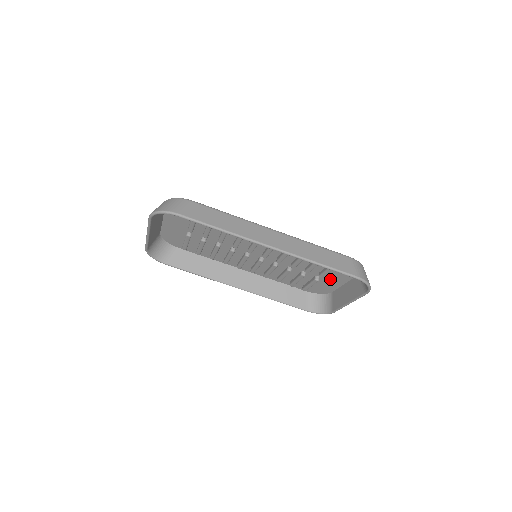
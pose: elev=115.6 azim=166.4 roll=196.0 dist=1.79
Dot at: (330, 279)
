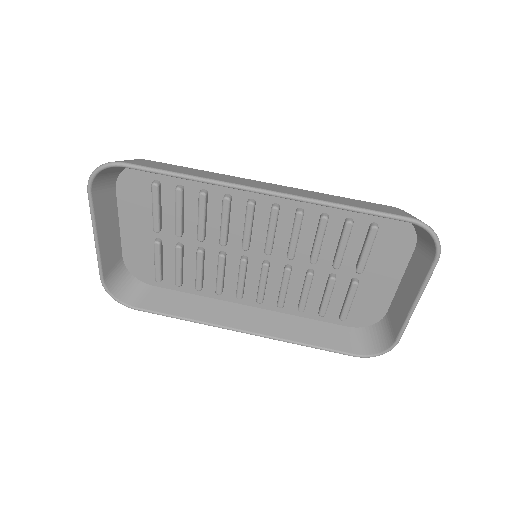
Dot at: (375, 279)
